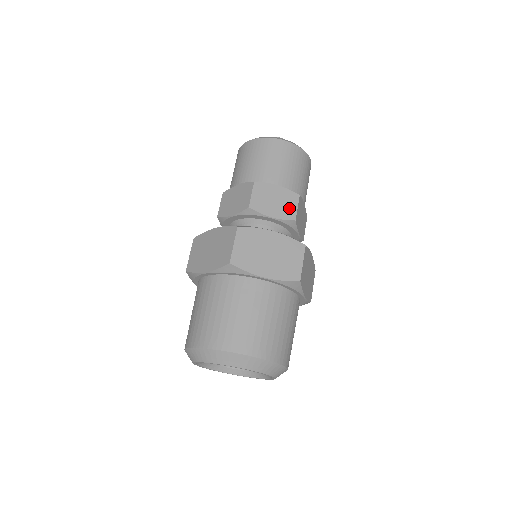
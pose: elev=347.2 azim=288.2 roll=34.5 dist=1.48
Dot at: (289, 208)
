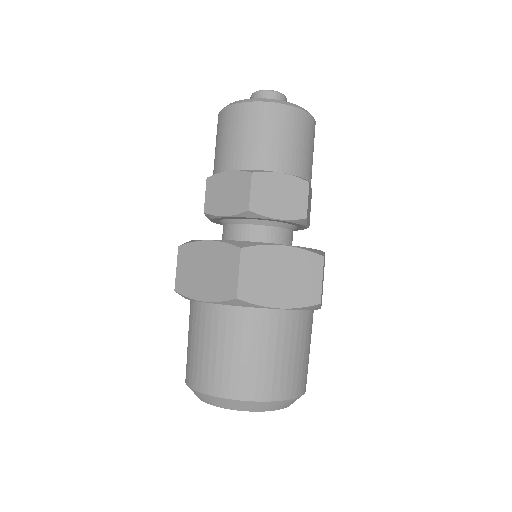
Dot at: (298, 203)
